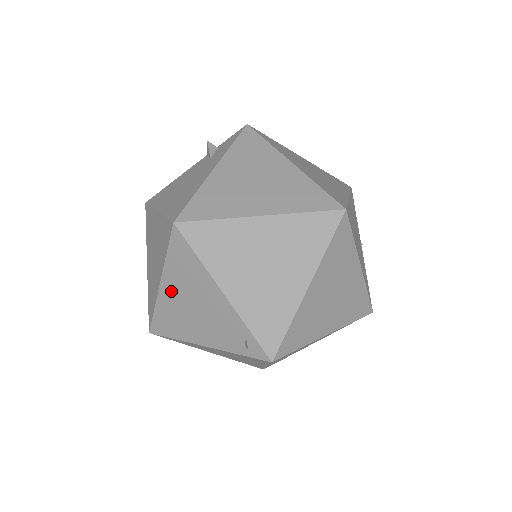
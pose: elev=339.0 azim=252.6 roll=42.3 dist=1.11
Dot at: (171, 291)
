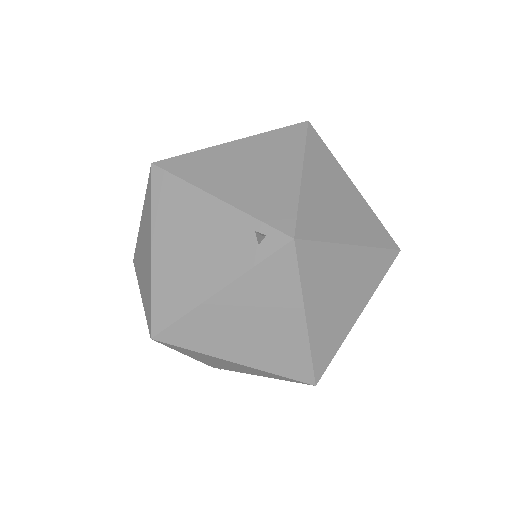
Dot at: (164, 248)
